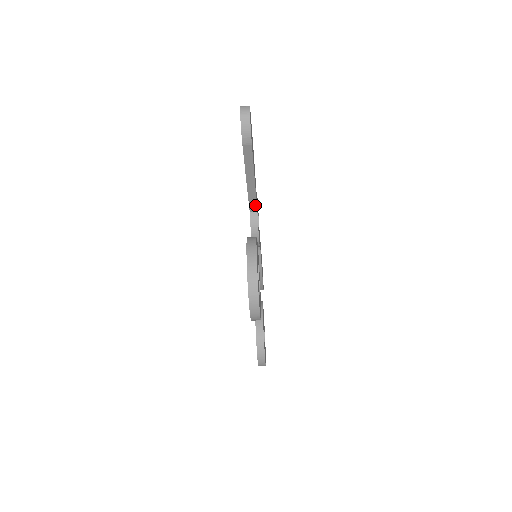
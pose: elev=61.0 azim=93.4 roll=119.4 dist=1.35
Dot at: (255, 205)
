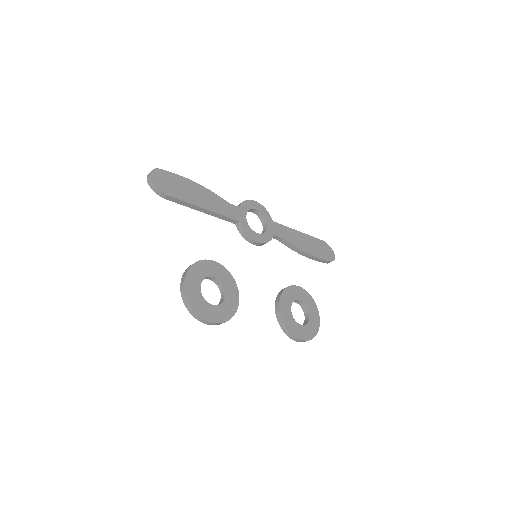
Dot at: (231, 219)
